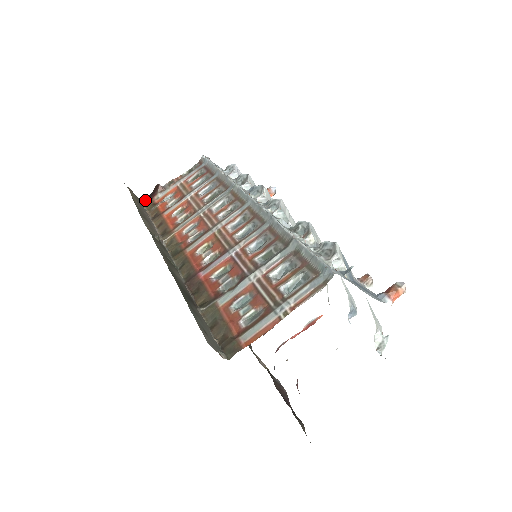
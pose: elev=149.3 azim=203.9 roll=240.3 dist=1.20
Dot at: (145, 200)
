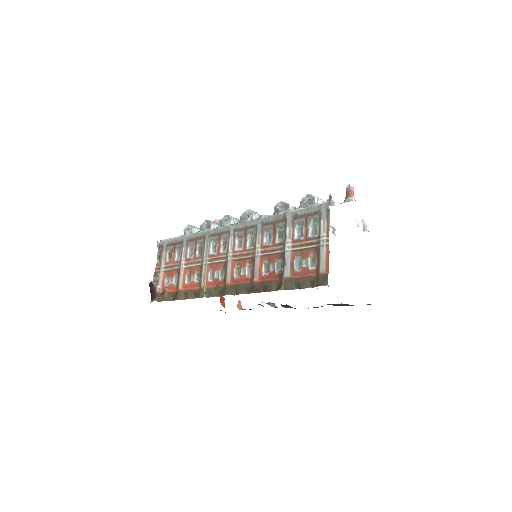
Dot at: (151, 300)
